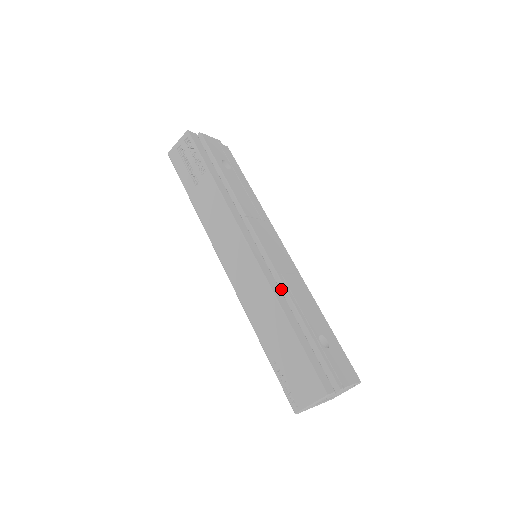
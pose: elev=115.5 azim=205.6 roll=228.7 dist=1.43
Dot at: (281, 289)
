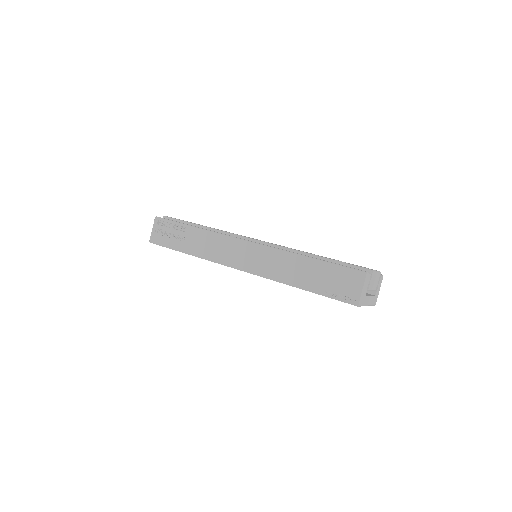
Dot at: occluded
